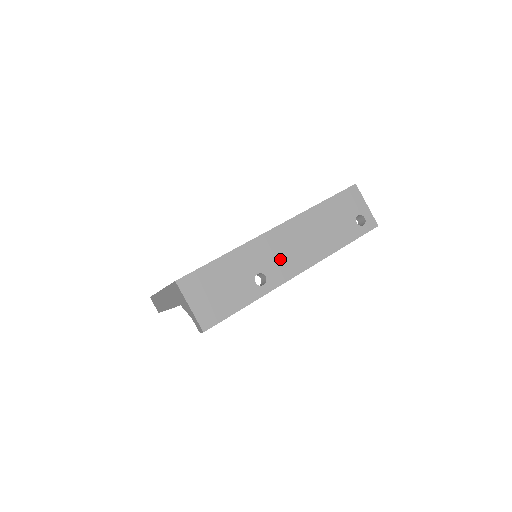
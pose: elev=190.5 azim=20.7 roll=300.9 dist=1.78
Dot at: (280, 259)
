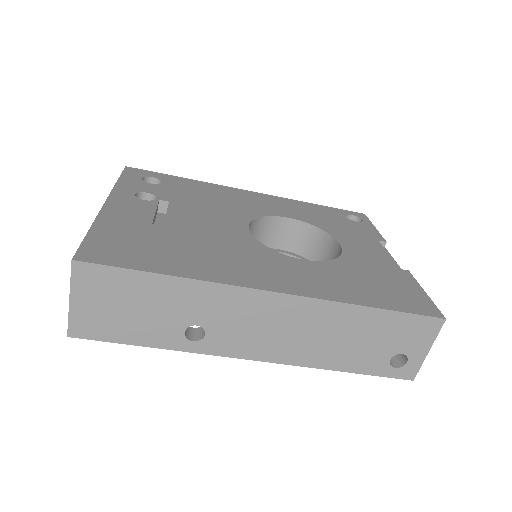
Dot at: (244, 330)
